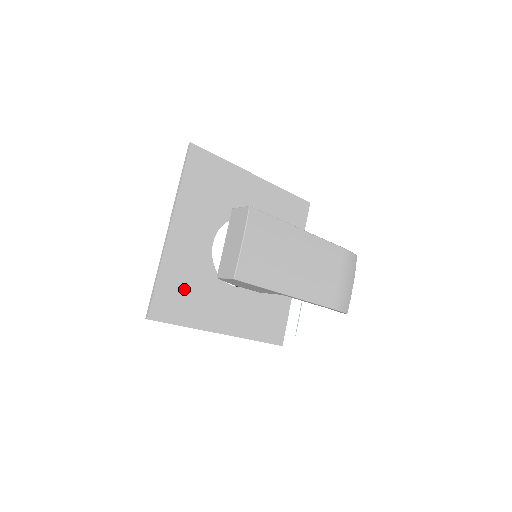
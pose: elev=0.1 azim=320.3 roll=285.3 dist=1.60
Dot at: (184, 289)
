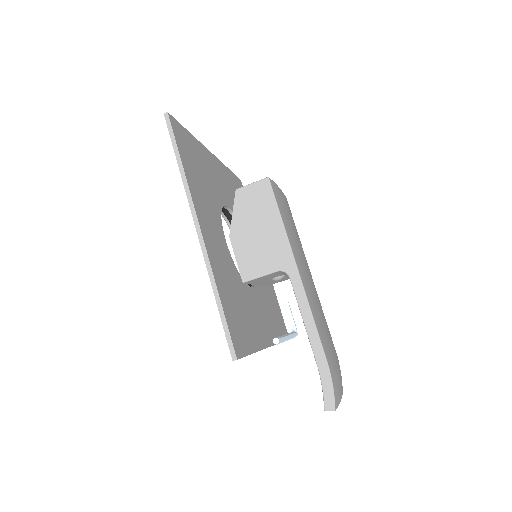
Dot at: (198, 167)
